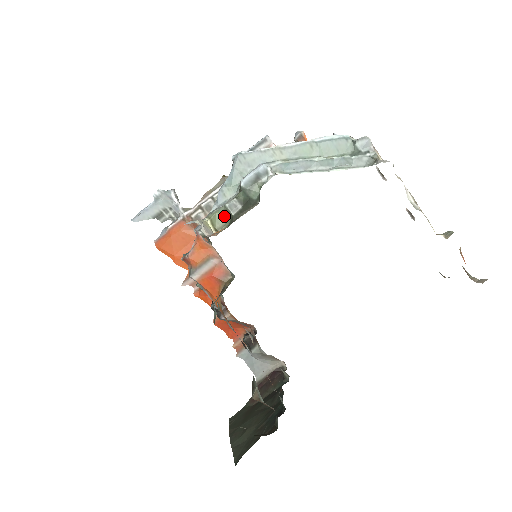
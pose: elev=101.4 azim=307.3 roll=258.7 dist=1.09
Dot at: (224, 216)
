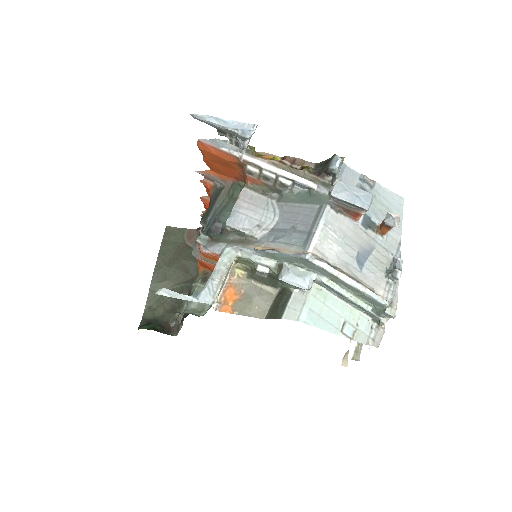
Dot at: (251, 263)
